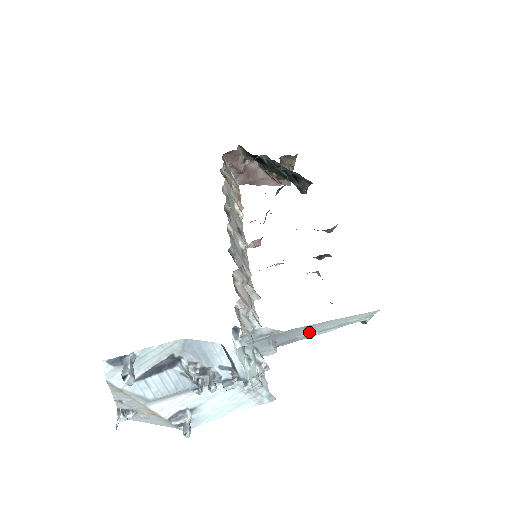
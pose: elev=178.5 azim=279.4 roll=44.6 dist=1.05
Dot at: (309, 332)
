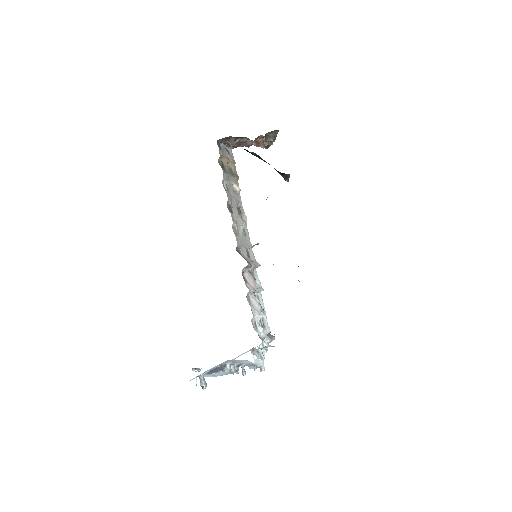
Dot at: occluded
